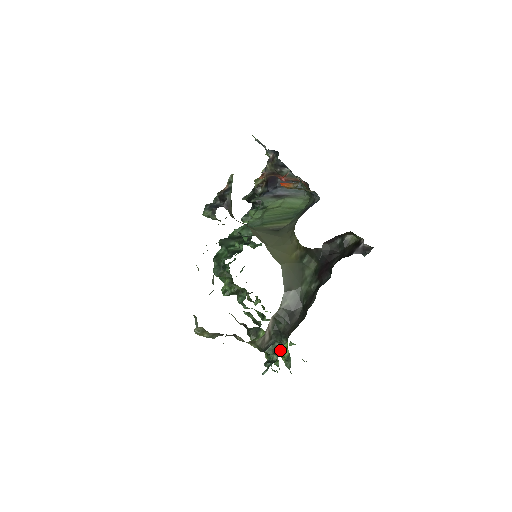
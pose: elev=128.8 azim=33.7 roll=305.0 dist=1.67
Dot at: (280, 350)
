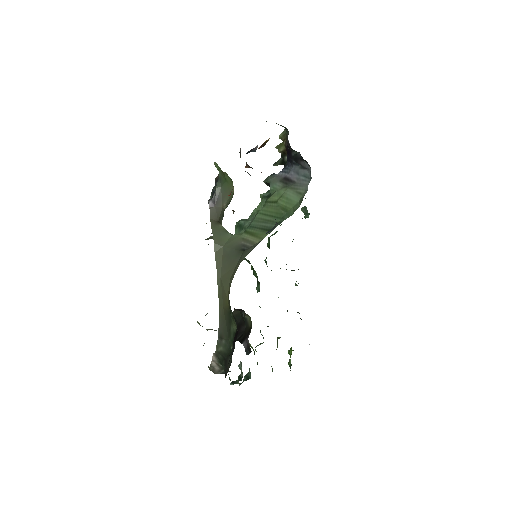
Dot at: (242, 376)
